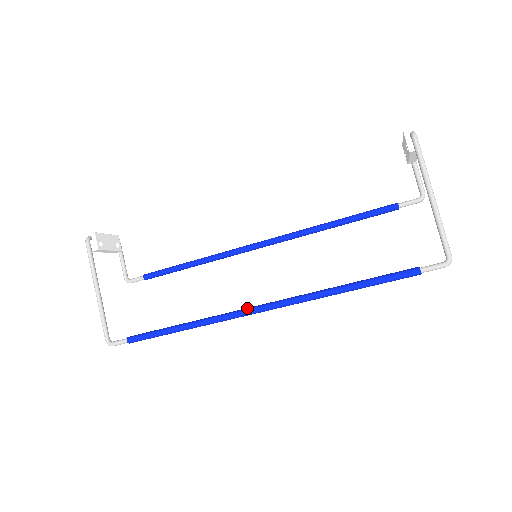
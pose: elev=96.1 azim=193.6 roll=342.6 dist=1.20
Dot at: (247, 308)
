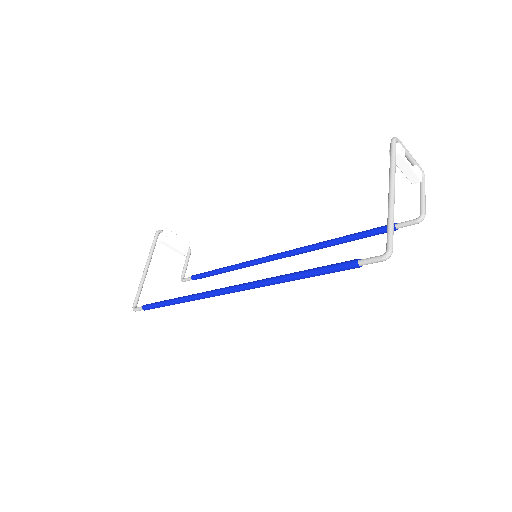
Dot at: (220, 288)
